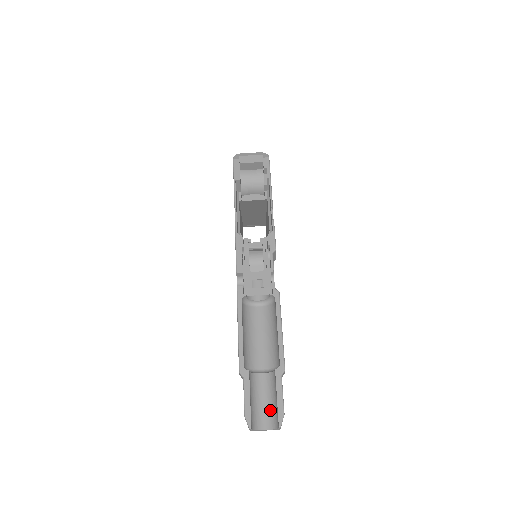
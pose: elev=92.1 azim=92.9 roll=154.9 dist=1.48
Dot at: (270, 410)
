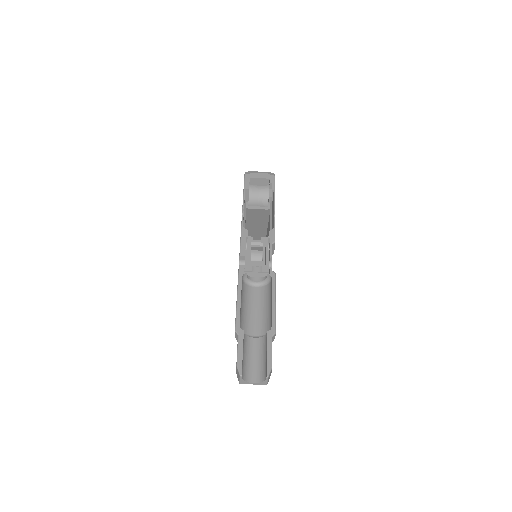
Dot at: (259, 367)
